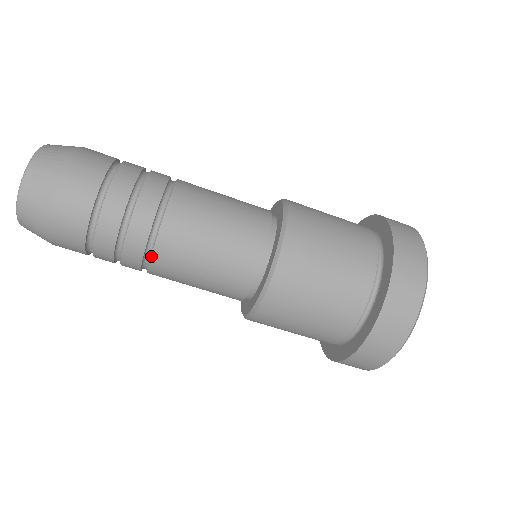
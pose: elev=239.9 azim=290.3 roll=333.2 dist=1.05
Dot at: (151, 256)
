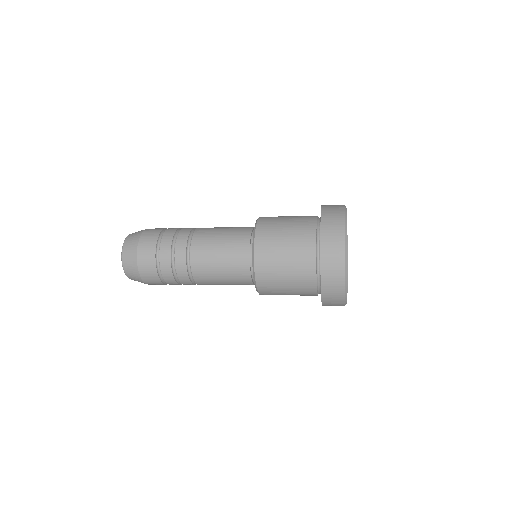
Dot at: (195, 282)
